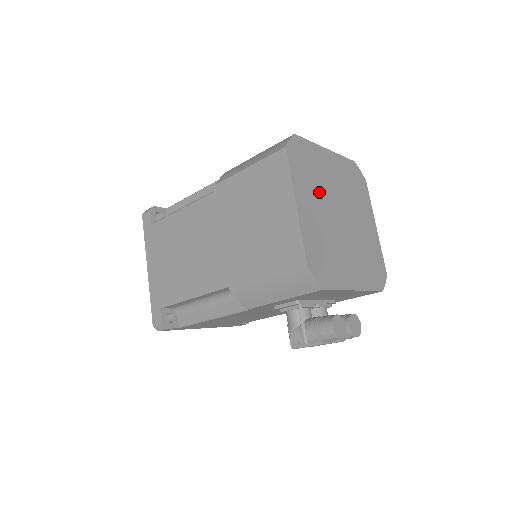
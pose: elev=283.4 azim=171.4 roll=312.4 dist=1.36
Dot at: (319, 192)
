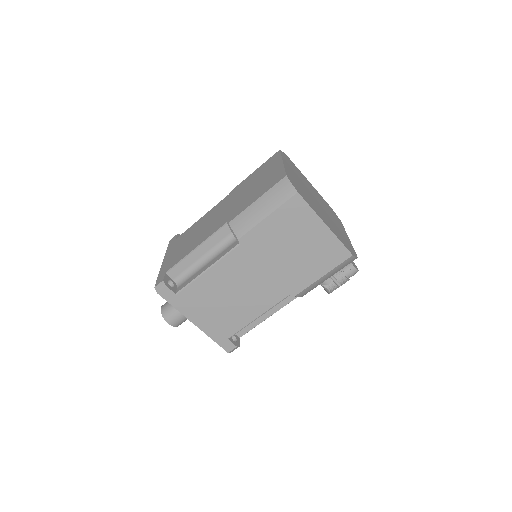
Dot at: (311, 200)
